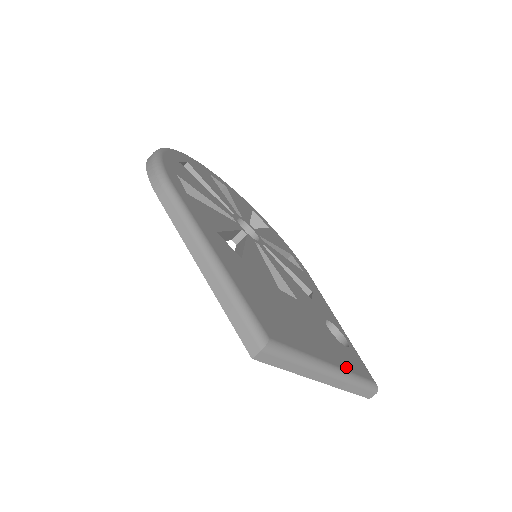
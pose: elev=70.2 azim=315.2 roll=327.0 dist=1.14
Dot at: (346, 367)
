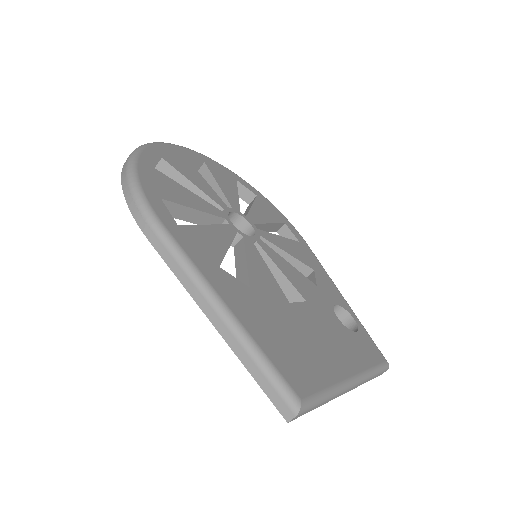
Dot at: (363, 366)
